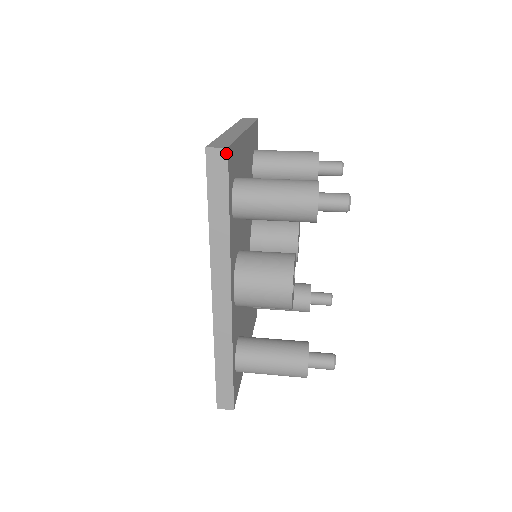
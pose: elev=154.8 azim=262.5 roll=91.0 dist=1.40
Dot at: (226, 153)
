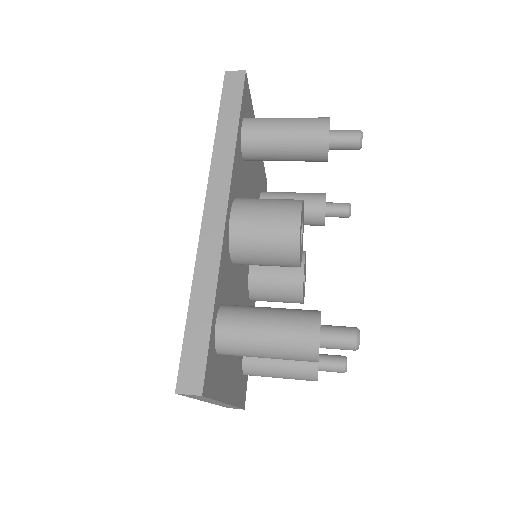
Dot at: (244, 74)
